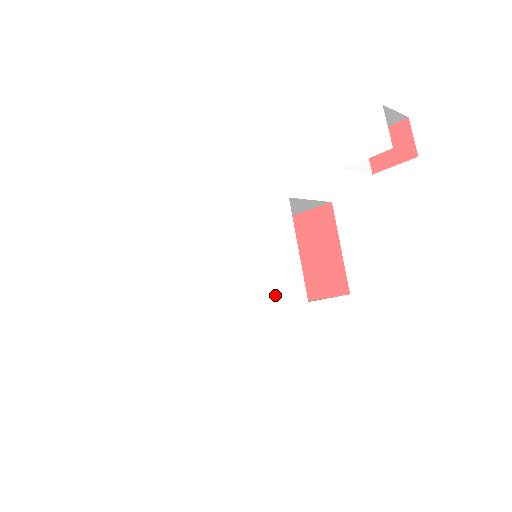
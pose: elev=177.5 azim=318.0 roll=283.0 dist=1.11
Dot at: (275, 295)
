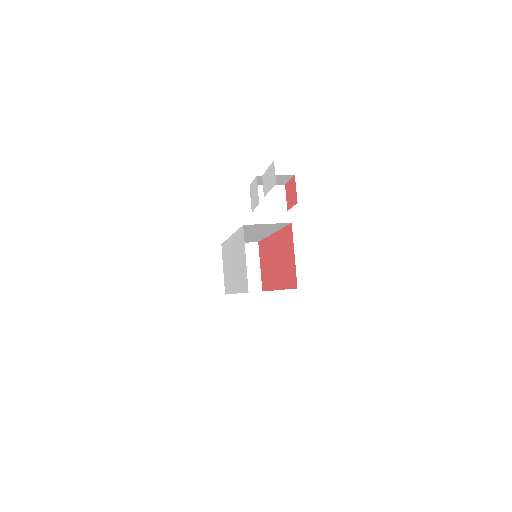
Dot at: (243, 285)
